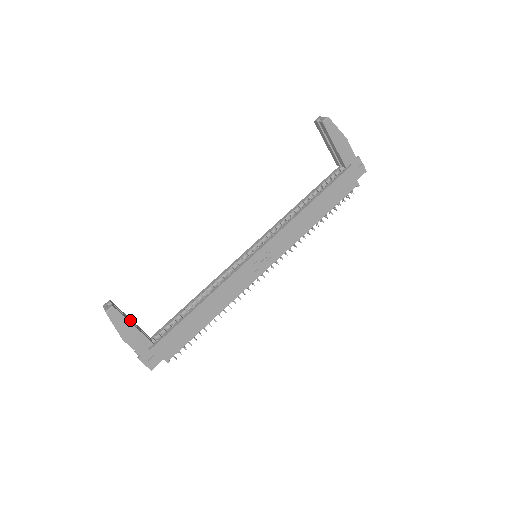
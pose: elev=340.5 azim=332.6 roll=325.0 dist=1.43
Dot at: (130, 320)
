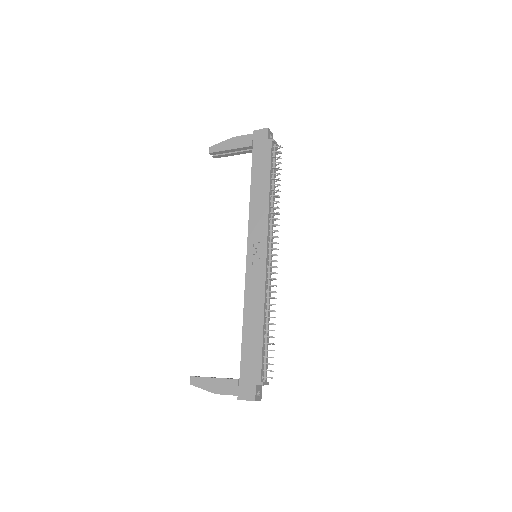
Dot at: occluded
